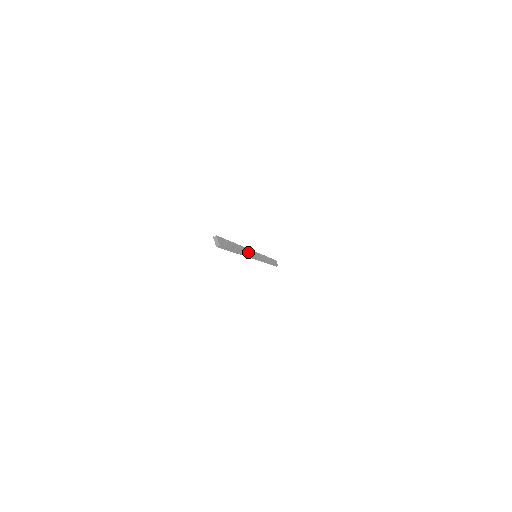
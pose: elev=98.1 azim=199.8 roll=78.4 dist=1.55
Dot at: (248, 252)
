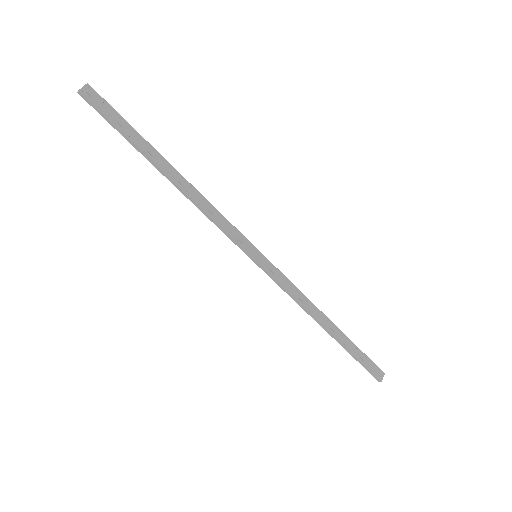
Dot at: (212, 211)
